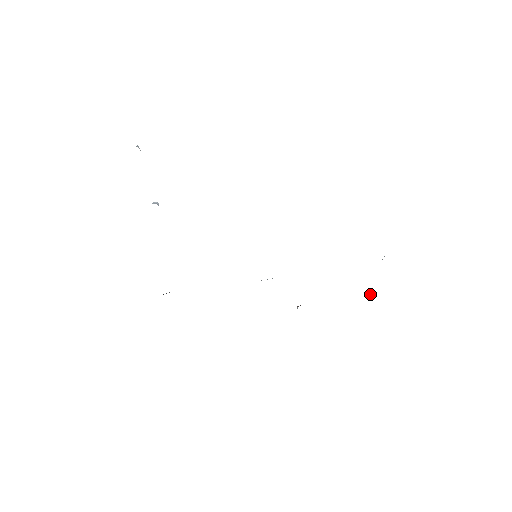
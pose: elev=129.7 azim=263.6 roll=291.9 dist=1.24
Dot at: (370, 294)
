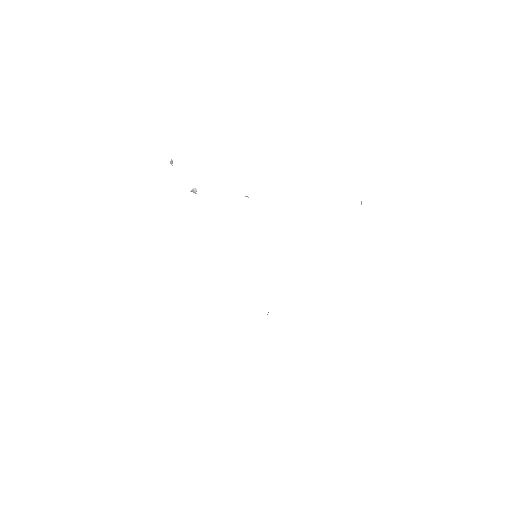
Dot at: occluded
